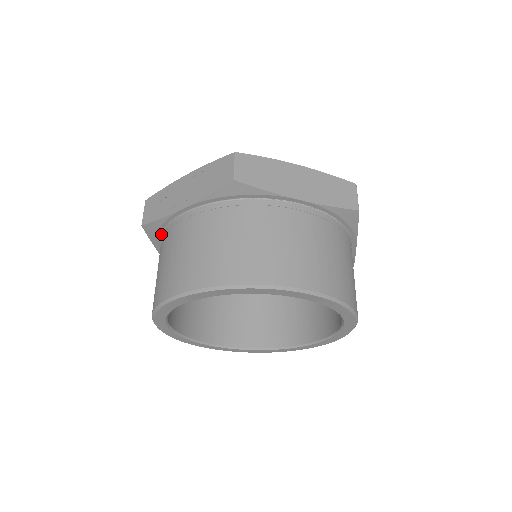
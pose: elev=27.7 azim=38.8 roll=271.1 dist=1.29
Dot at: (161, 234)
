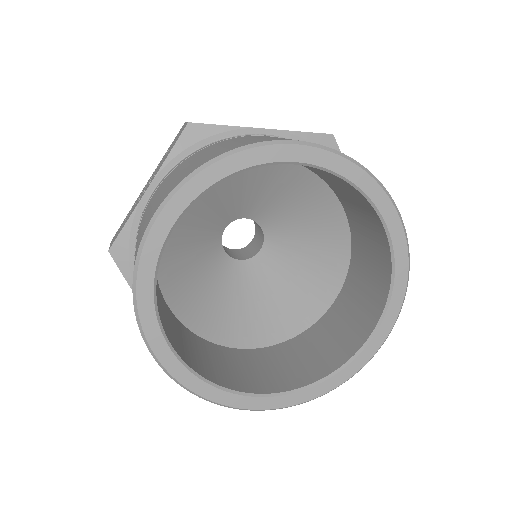
Dot at: (134, 255)
